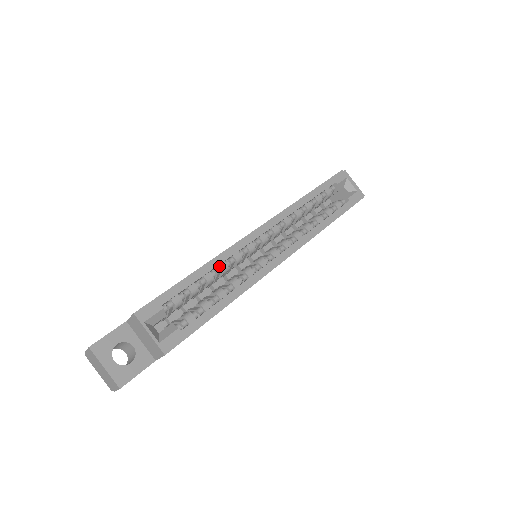
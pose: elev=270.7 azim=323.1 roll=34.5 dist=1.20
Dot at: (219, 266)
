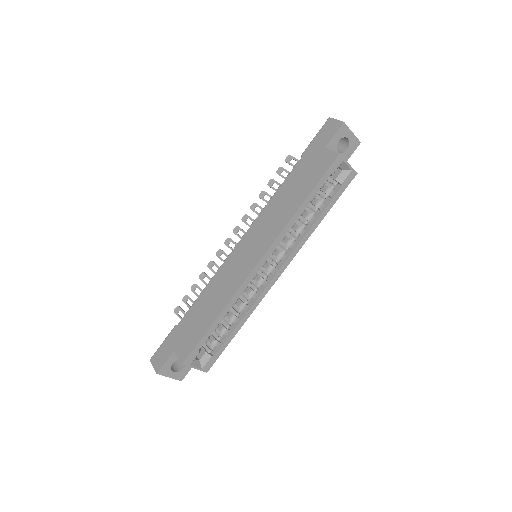
Dot at: (231, 304)
